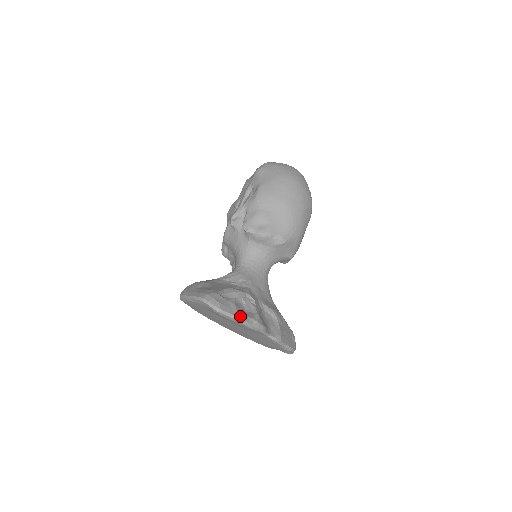
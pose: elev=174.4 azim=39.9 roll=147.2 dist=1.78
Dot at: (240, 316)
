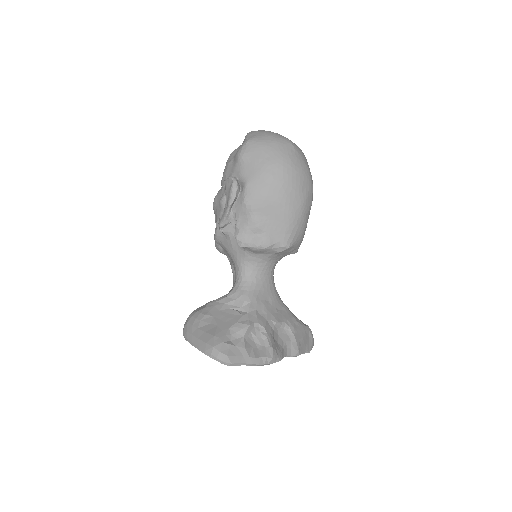
Dot at: (253, 361)
